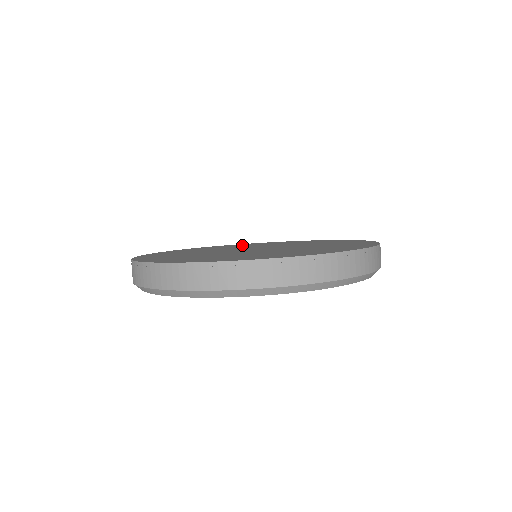
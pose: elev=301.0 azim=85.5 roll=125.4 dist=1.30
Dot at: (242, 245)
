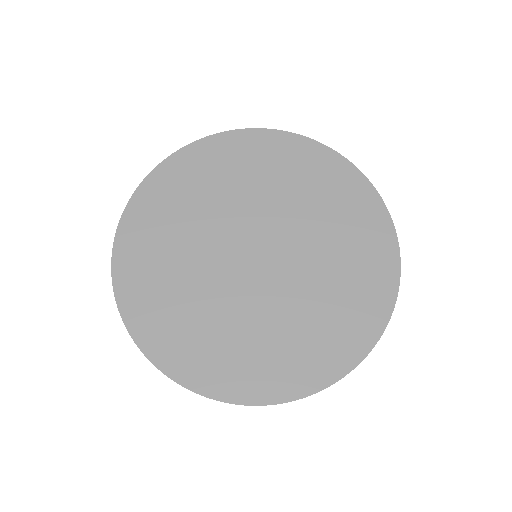
Dot at: (243, 161)
